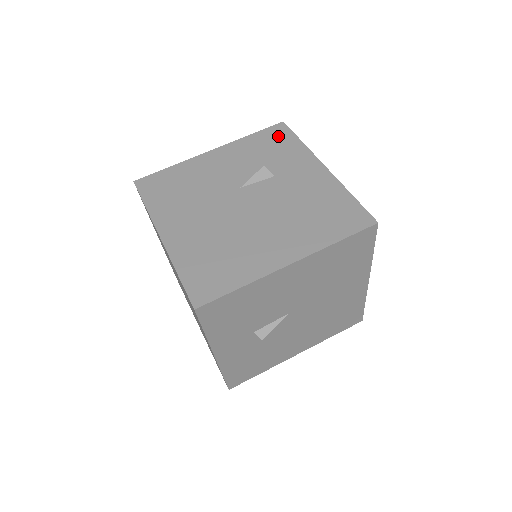
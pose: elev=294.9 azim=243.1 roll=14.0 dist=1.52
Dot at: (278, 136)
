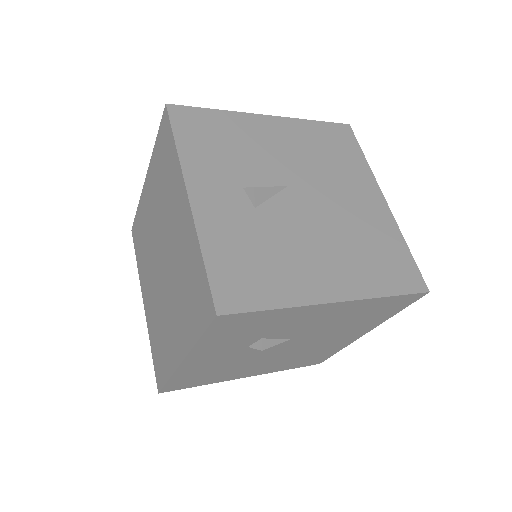
Dot at: occluded
